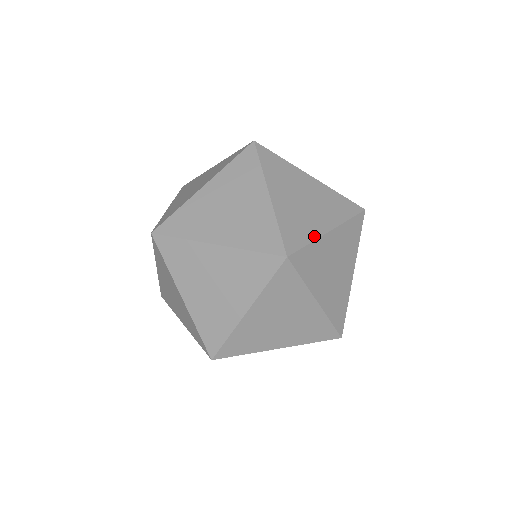
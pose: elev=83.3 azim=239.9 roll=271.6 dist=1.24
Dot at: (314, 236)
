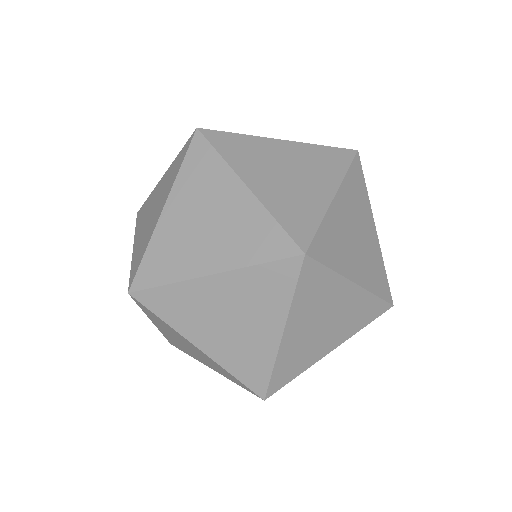
Dot at: (340, 269)
